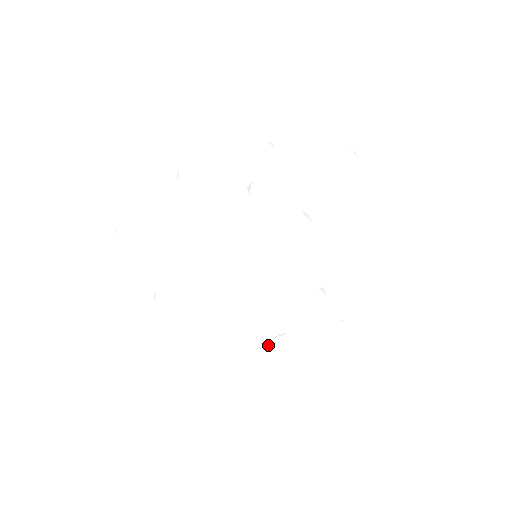
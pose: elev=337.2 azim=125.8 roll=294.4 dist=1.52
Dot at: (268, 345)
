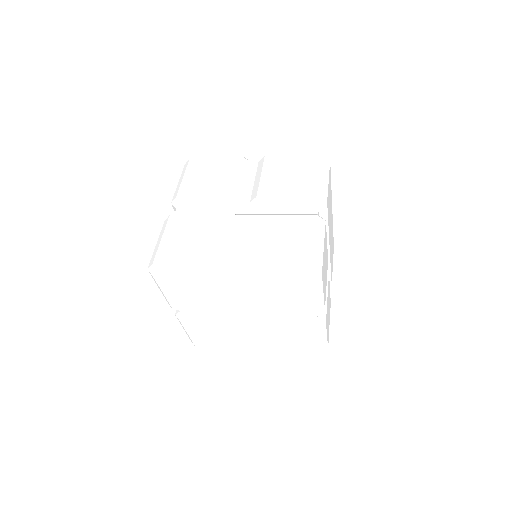
Dot at: (305, 324)
